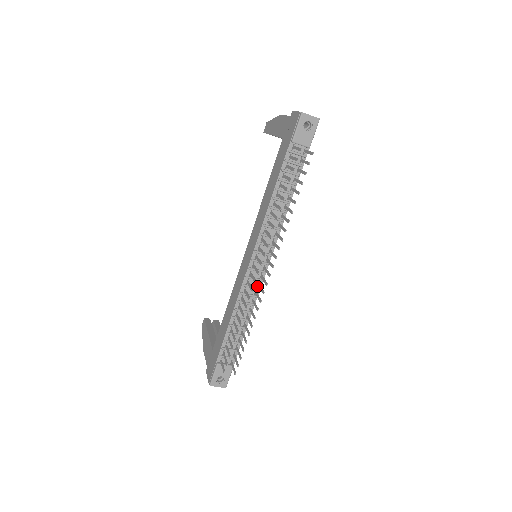
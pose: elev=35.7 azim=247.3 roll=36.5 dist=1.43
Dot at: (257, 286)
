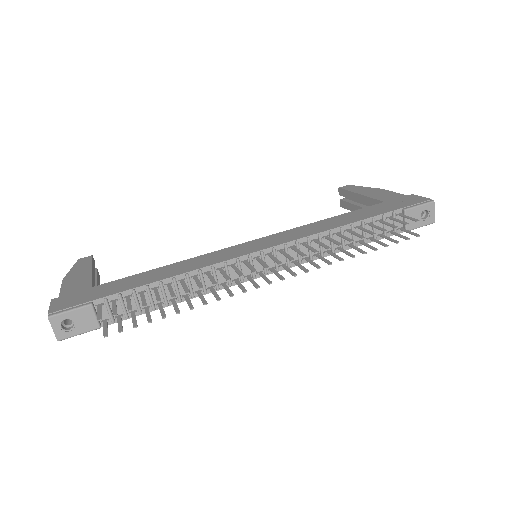
Dot at: (233, 280)
